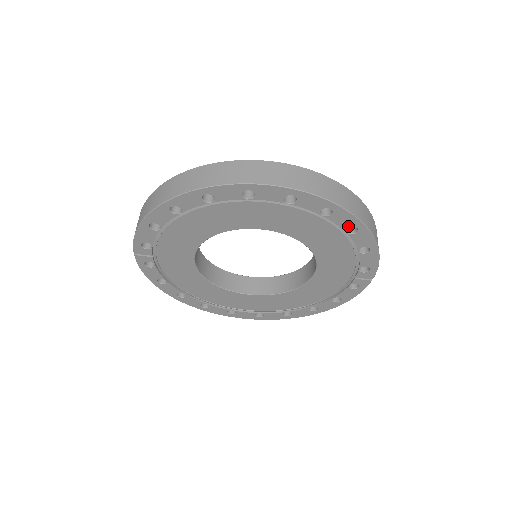
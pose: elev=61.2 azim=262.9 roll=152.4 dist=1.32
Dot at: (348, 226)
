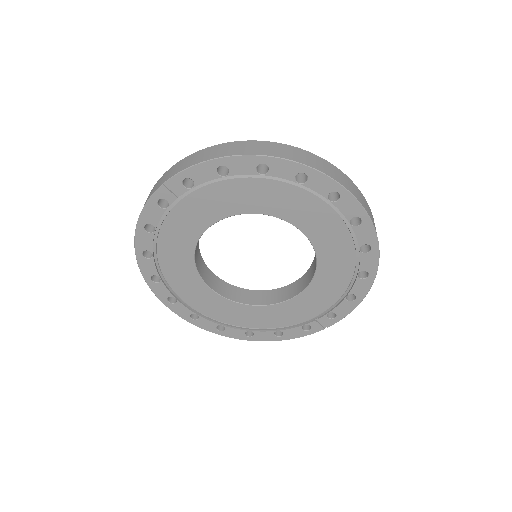
Dot at: (365, 270)
